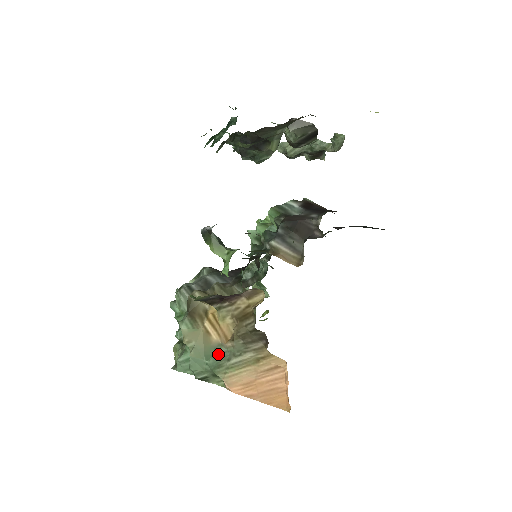
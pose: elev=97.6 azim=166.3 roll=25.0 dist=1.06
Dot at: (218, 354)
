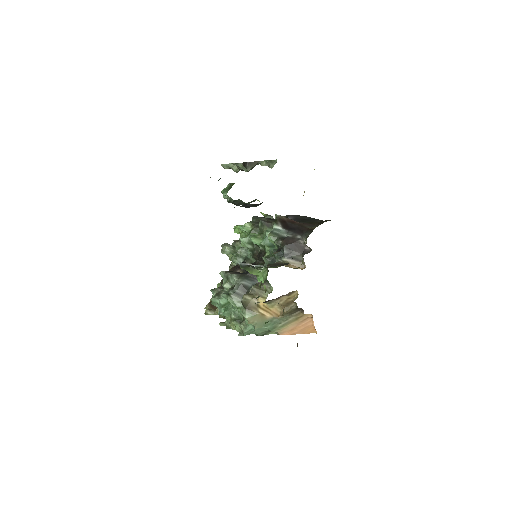
Dot at: (273, 323)
